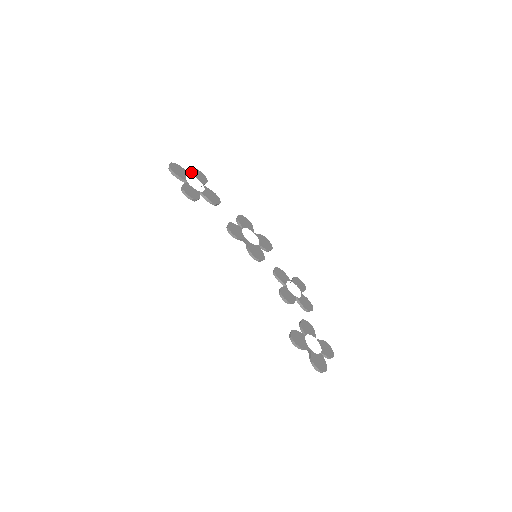
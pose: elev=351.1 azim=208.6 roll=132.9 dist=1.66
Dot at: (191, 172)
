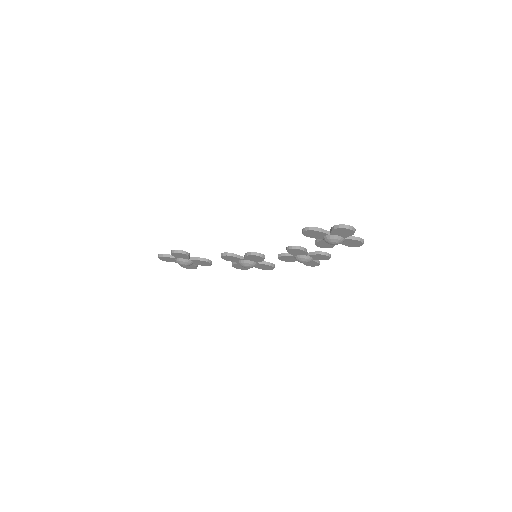
Dot at: occluded
